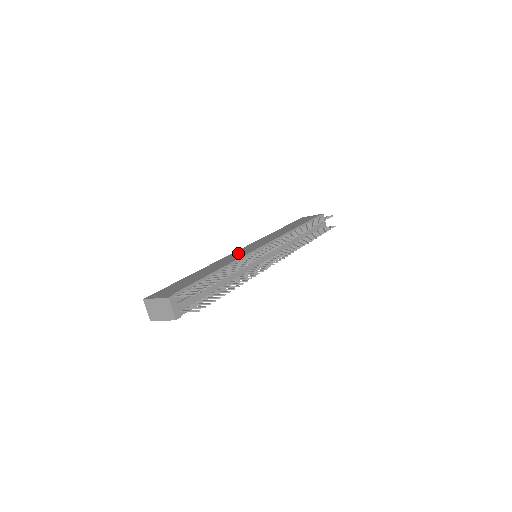
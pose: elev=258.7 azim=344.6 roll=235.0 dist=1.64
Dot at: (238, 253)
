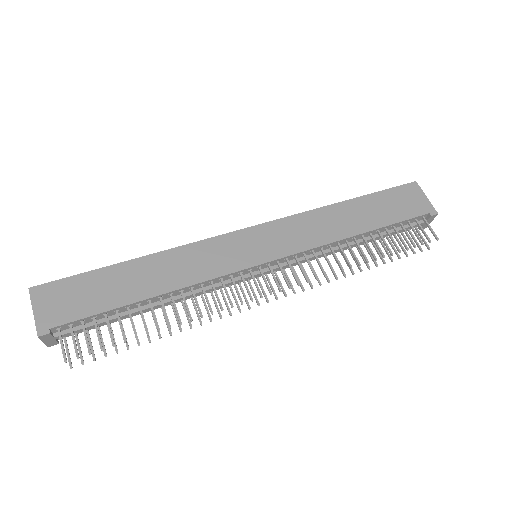
Dot at: (227, 249)
